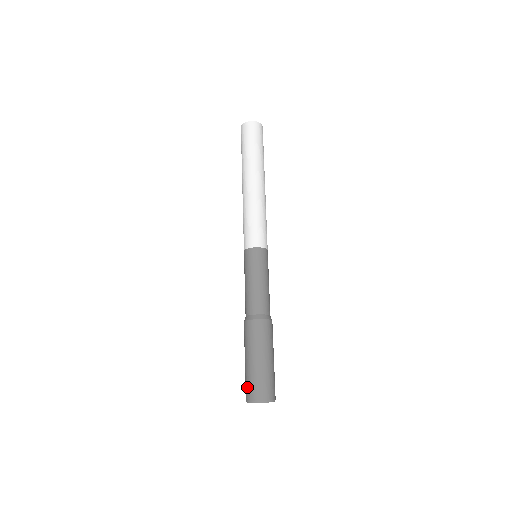
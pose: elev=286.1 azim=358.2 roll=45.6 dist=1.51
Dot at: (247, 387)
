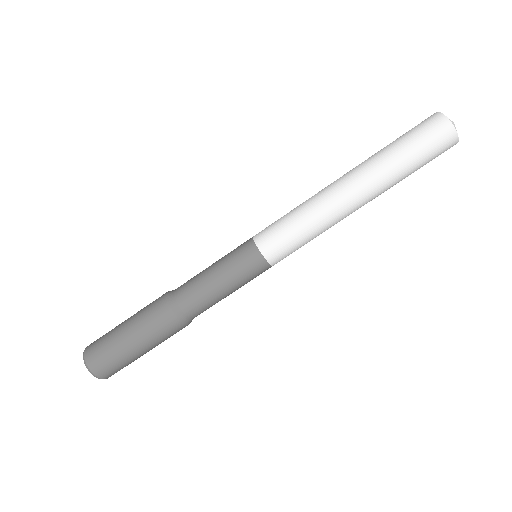
Dot at: (101, 357)
